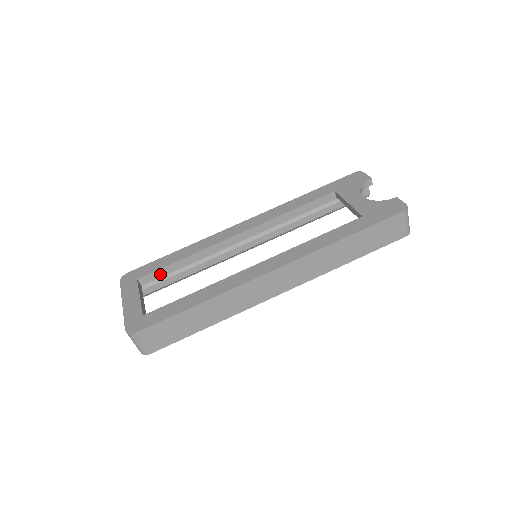
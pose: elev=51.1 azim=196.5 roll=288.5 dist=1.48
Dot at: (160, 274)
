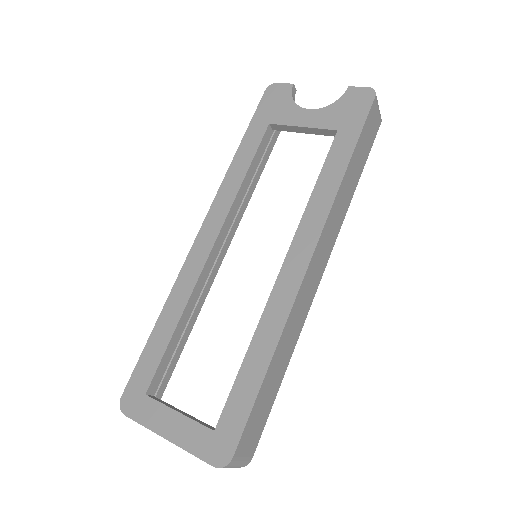
Dot at: (164, 364)
